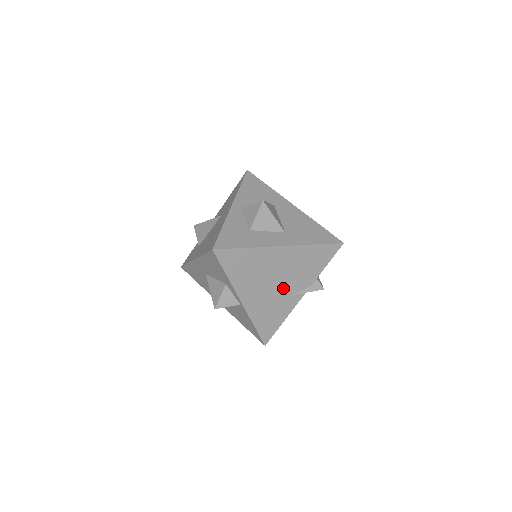
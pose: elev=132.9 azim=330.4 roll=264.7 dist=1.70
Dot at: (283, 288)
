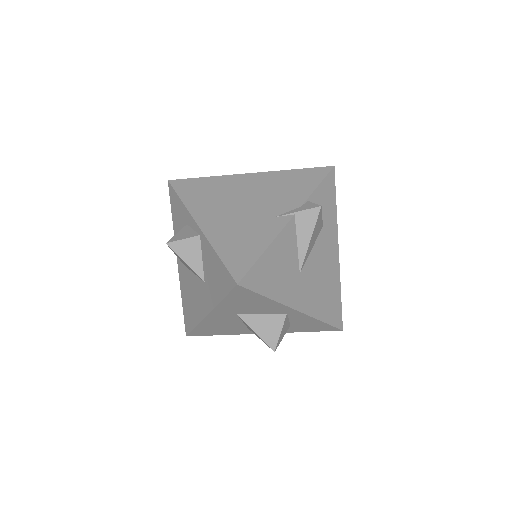
Dot at: (257, 211)
